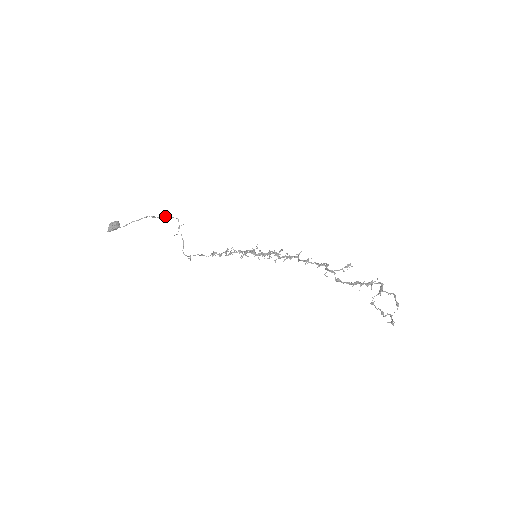
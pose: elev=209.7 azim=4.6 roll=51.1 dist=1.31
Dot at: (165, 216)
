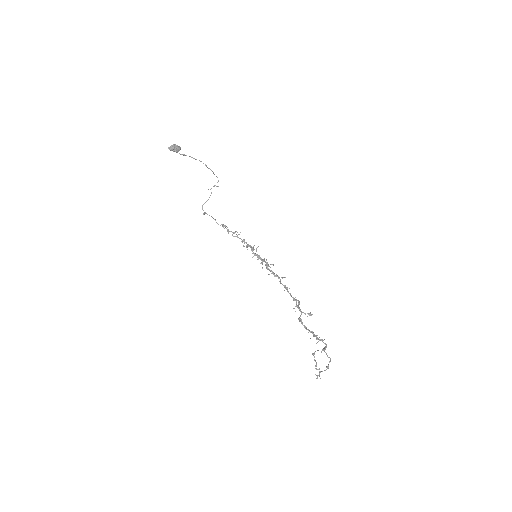
Dot at: occluded
